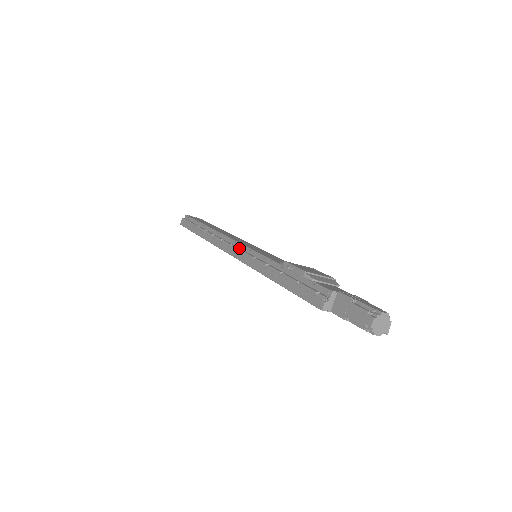
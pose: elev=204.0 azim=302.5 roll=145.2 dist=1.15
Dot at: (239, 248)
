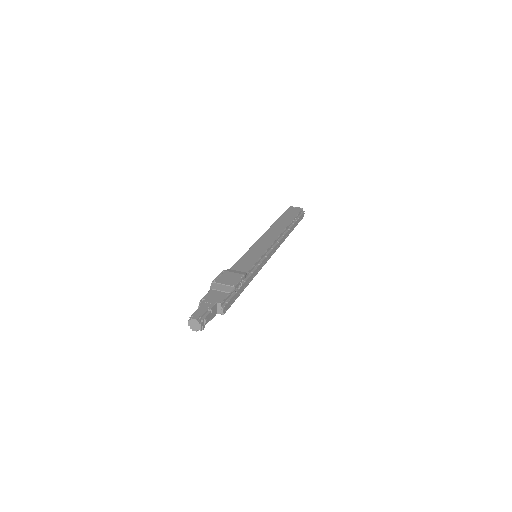
Dot at: occluded
